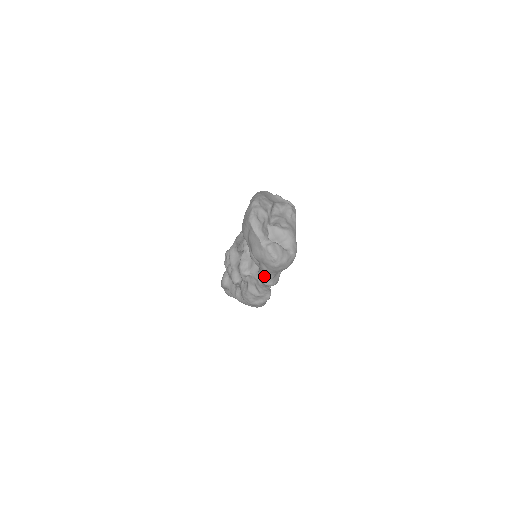
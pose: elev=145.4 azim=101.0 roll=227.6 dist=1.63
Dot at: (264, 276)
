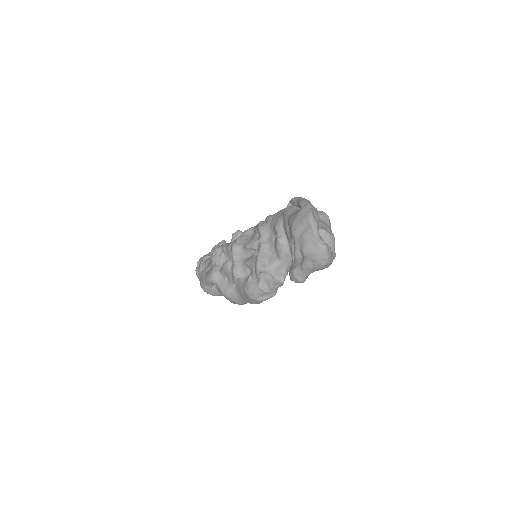
Dot at: (302, 273)
